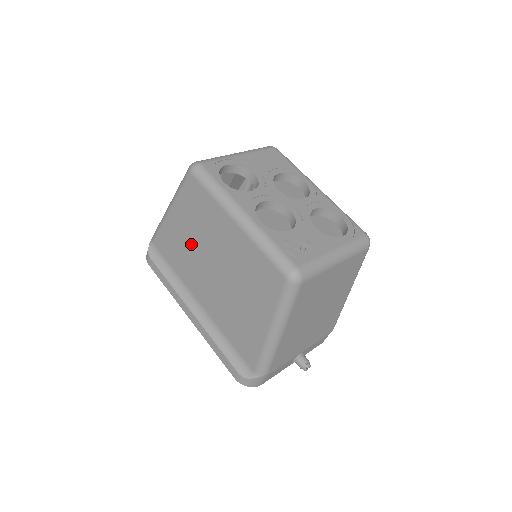
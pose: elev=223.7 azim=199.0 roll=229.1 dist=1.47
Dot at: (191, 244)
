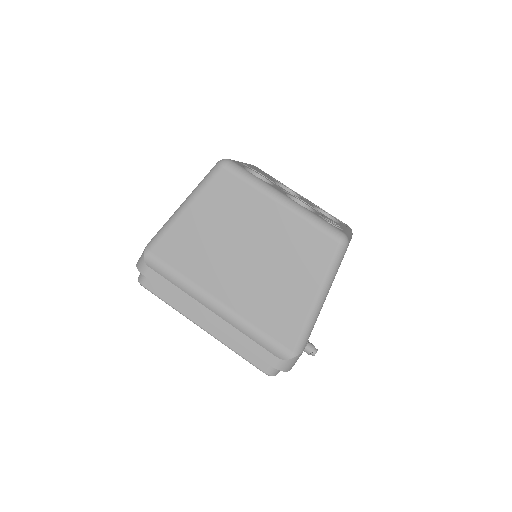
Dot at: (214, 238)
